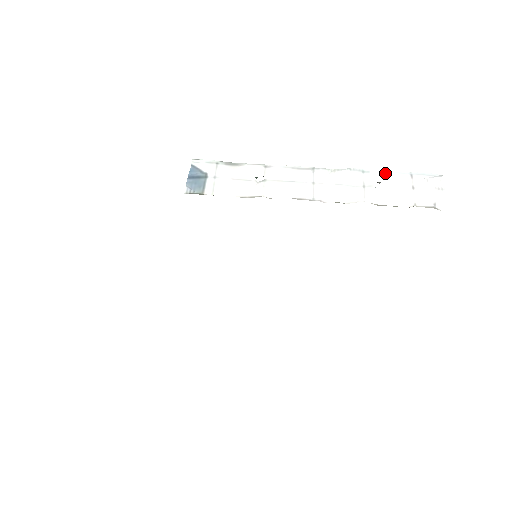
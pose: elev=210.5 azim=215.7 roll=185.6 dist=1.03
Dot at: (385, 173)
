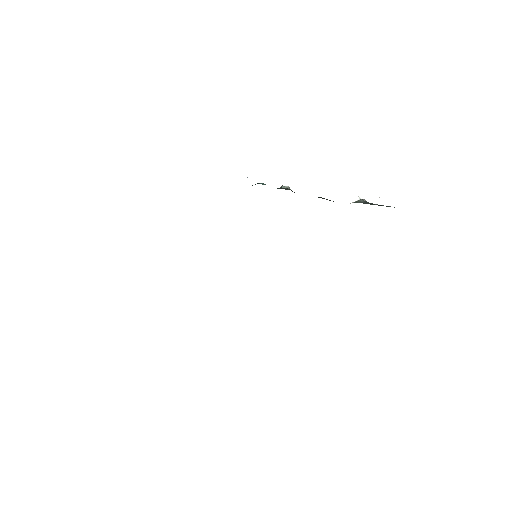
Dot at: occluded
